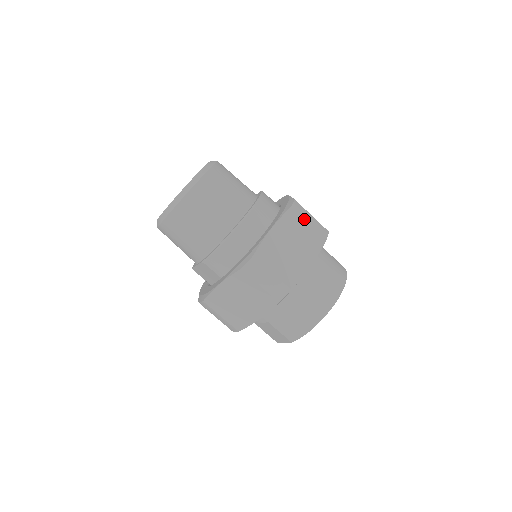
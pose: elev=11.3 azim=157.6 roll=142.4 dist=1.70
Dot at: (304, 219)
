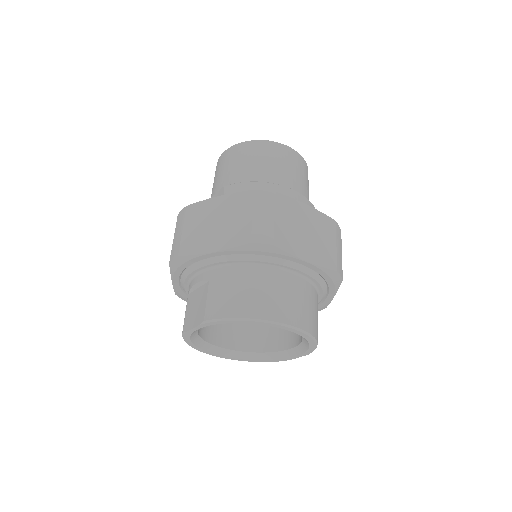
Dot at: (337, 239)
